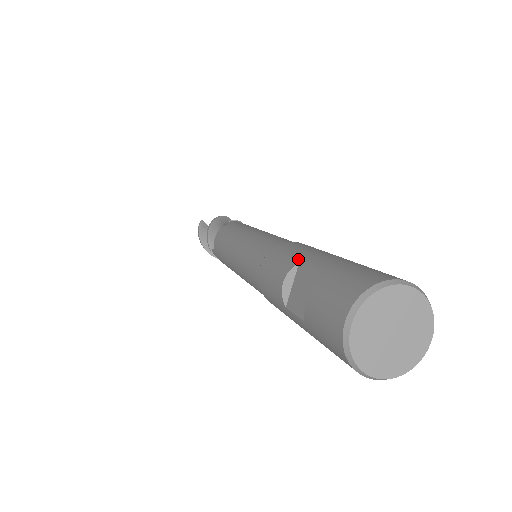
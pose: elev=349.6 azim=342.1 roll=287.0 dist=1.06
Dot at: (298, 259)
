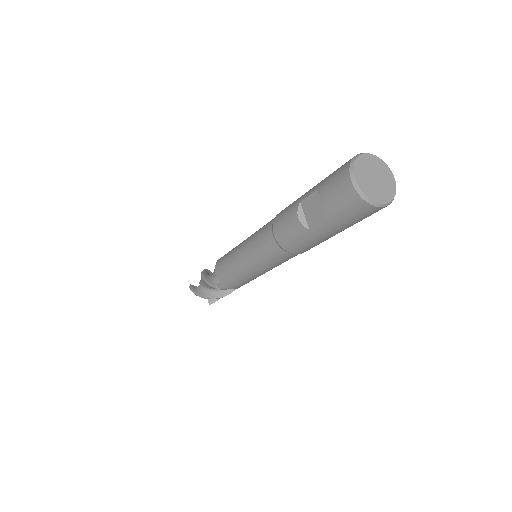
Dot at: (297, 202)
